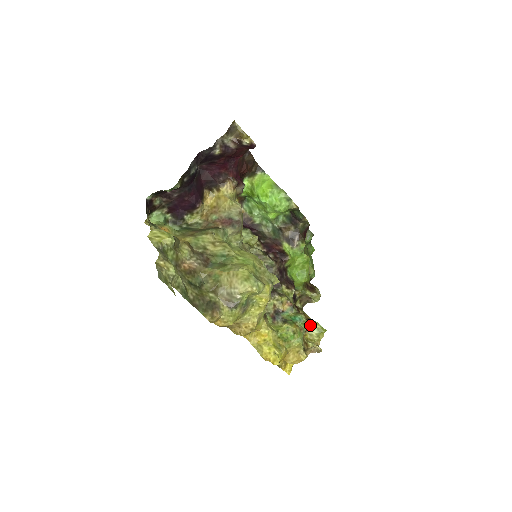
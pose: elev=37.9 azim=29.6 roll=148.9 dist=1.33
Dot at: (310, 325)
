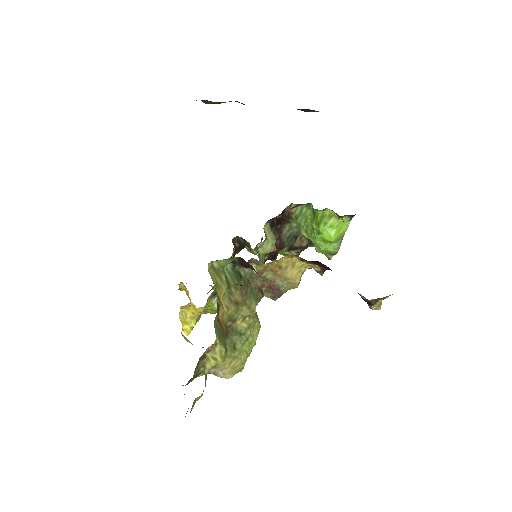
Dot at: occluded
